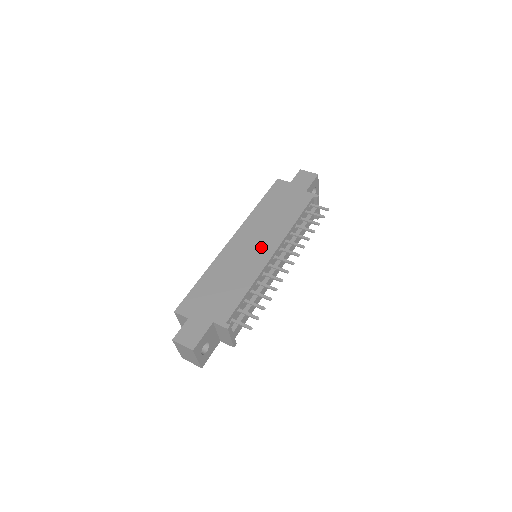
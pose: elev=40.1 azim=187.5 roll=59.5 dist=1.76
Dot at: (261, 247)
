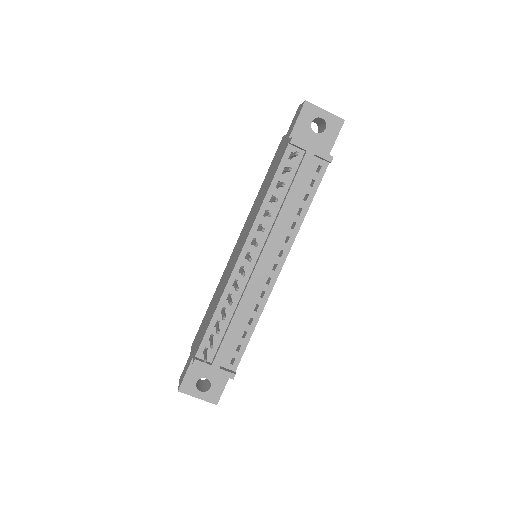
Dot at: (239, 248)
